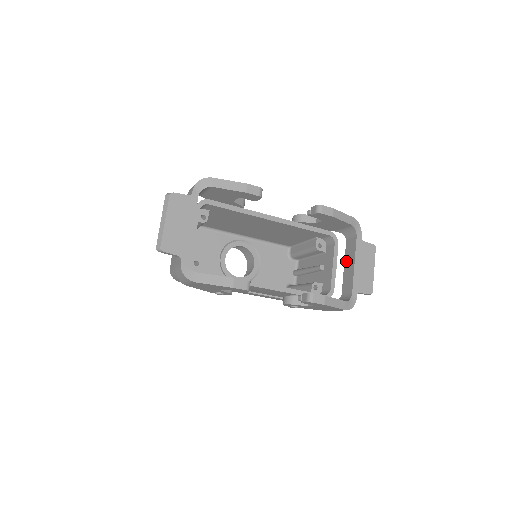
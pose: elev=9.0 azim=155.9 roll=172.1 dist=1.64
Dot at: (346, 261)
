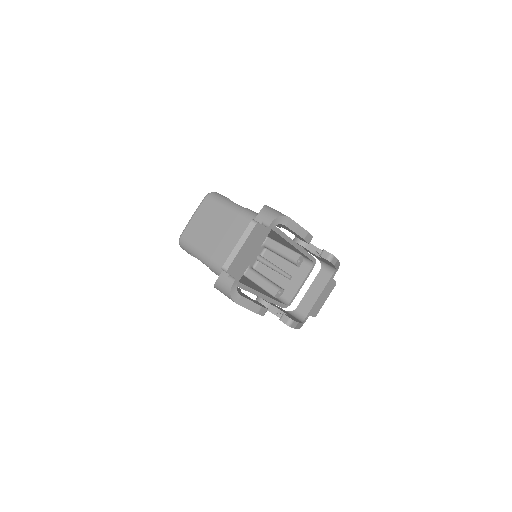
Dot at: (313, 286)
